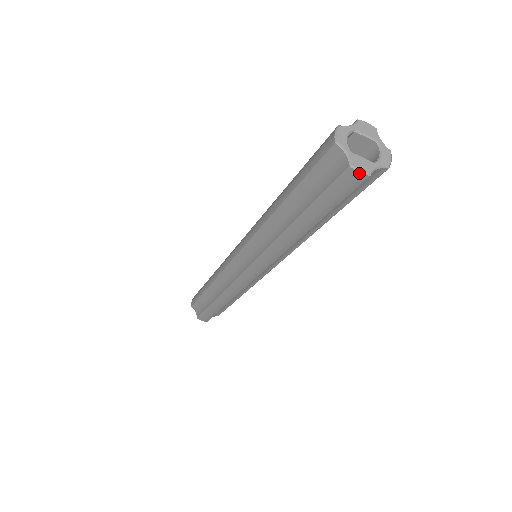
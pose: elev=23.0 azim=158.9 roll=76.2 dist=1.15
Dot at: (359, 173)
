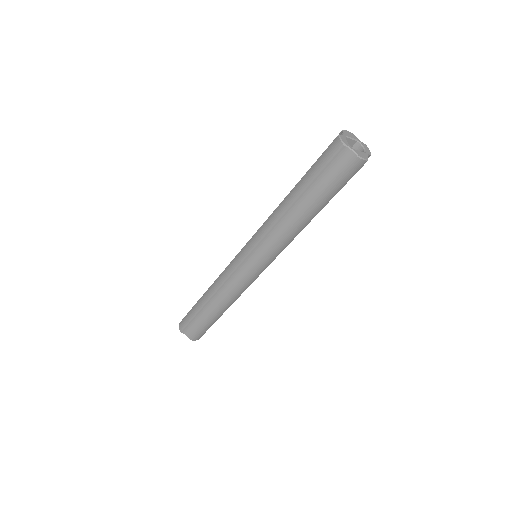
Dot at: (363, 160)
